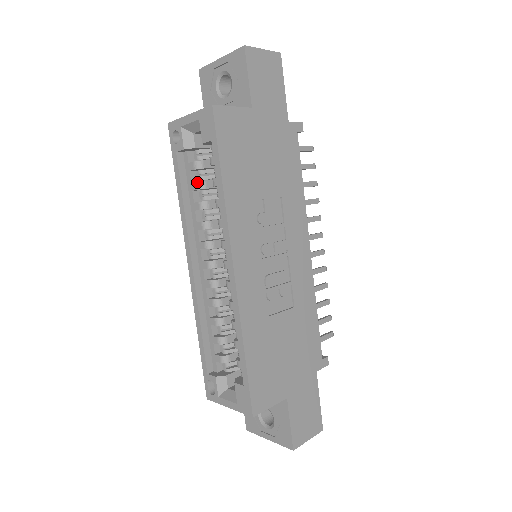
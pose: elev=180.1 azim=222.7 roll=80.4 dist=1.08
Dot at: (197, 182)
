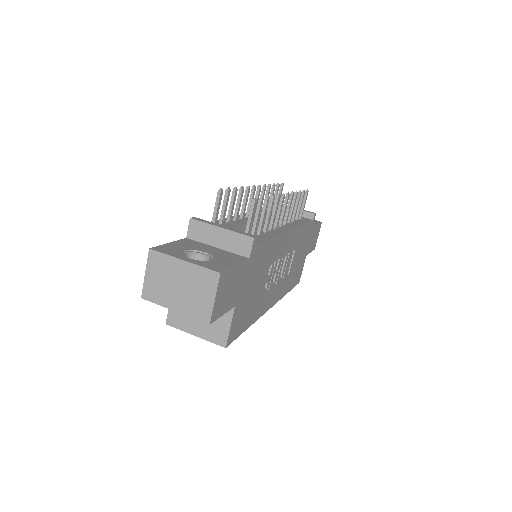
Dot at: occluded
